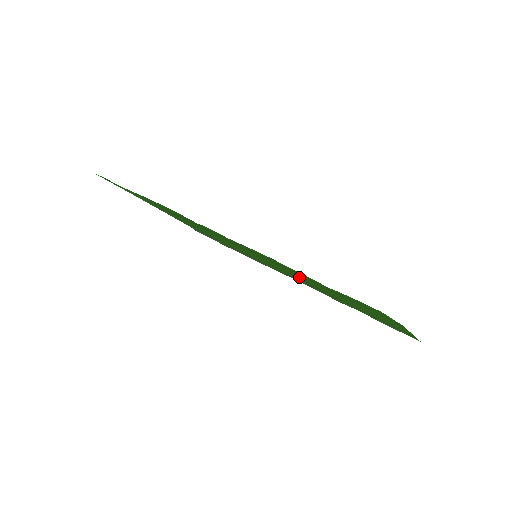
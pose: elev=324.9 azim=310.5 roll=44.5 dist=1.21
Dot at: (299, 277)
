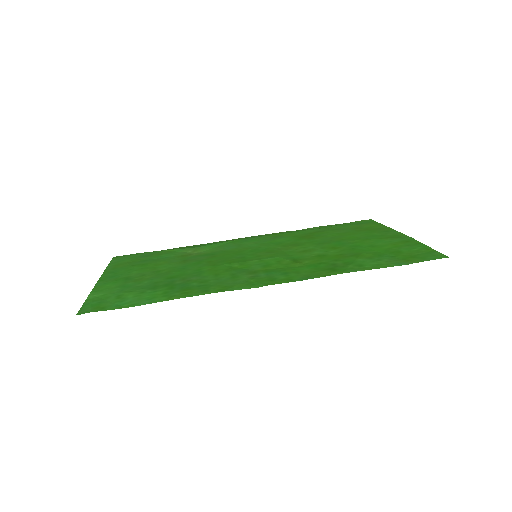
Dot at: (297, 246)
